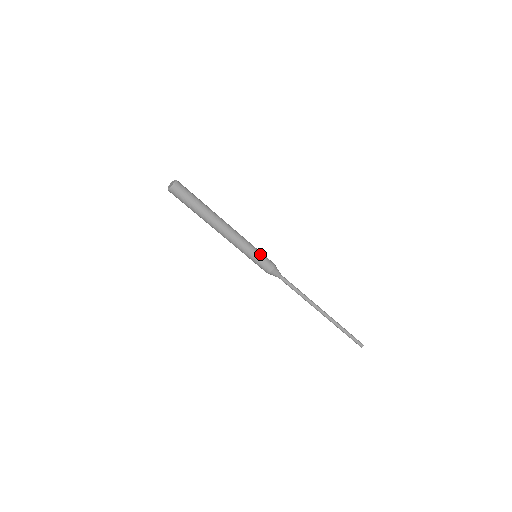
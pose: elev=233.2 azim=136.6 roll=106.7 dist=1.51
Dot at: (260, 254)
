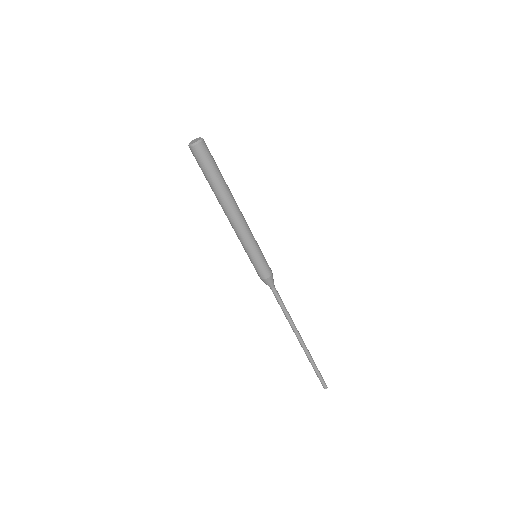
Dot at: (262, 253)
